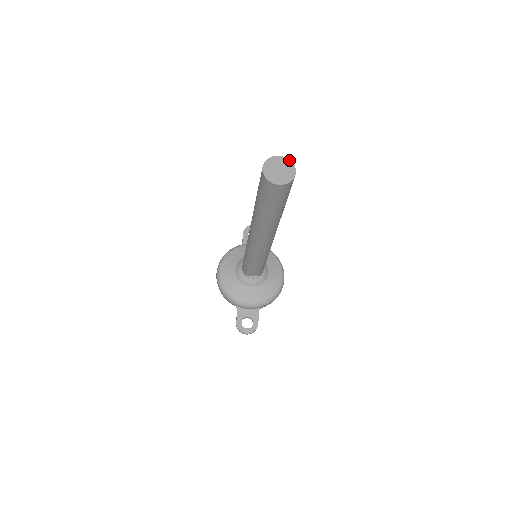
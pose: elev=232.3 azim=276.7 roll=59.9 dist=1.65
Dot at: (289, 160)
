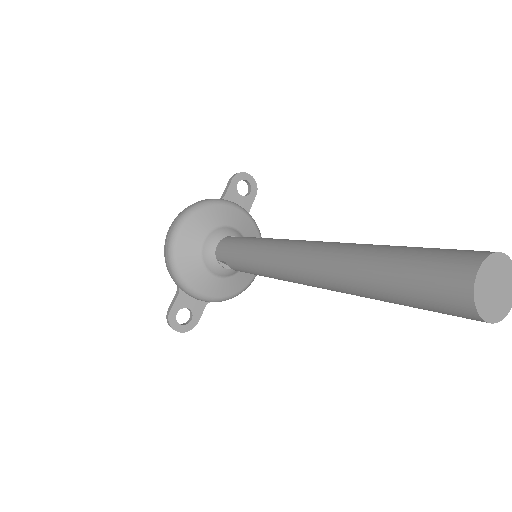
Dot at: out of frame
